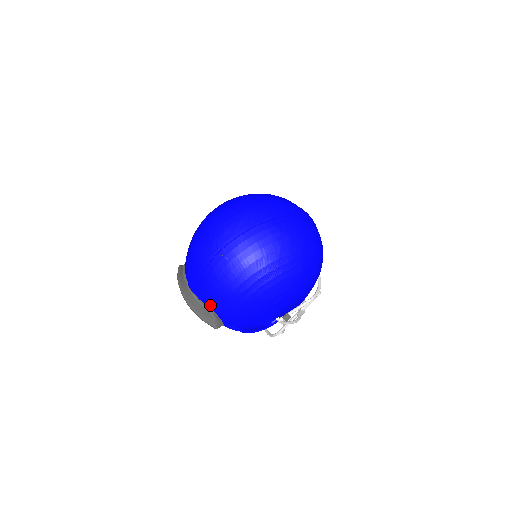
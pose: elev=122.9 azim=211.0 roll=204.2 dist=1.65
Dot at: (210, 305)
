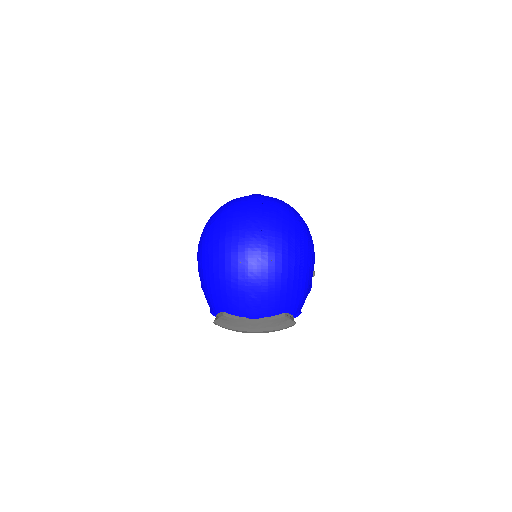
Dot at: (281, 311)
